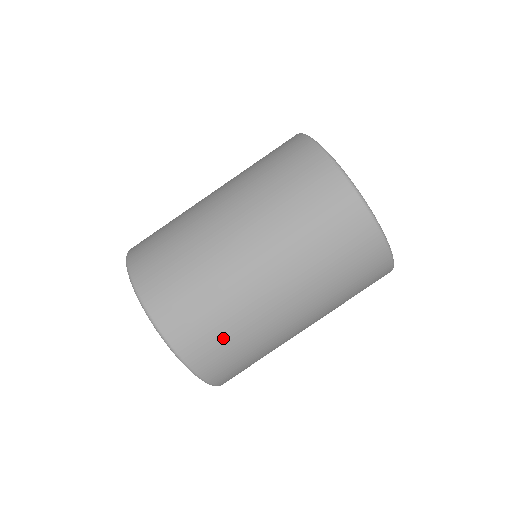
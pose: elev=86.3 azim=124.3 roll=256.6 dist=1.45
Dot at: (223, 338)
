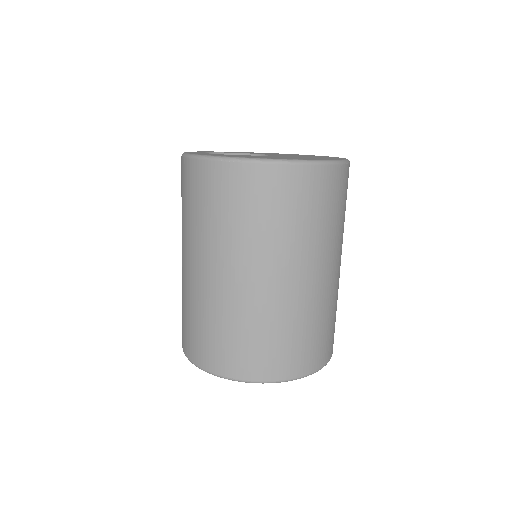
Dot at: (303, 340)
